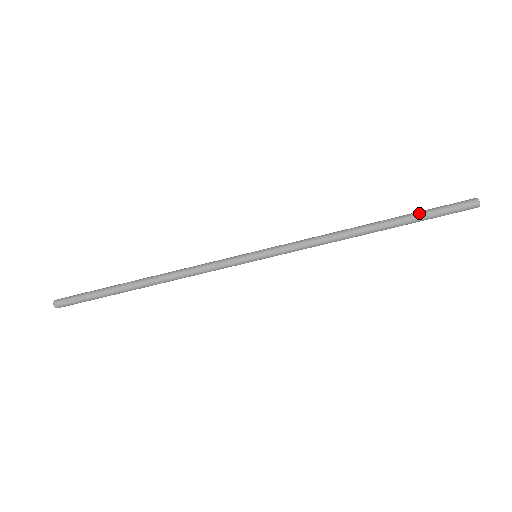
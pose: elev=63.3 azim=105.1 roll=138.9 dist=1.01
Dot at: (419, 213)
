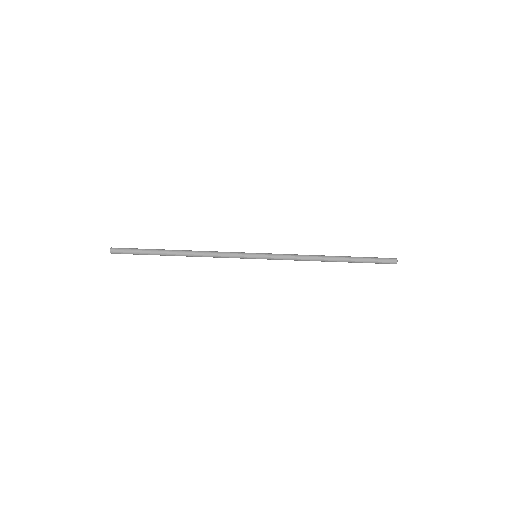
Dot at: (361, 257)
